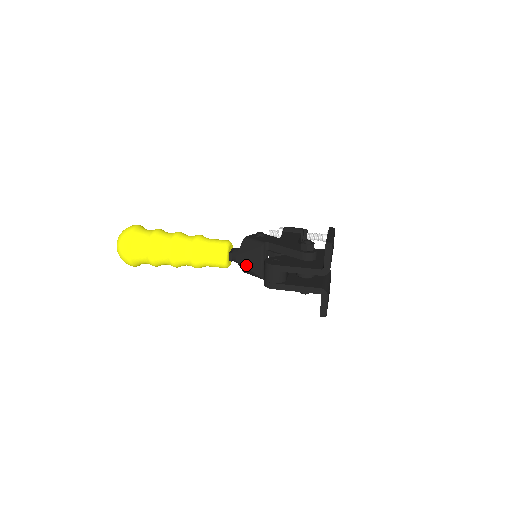
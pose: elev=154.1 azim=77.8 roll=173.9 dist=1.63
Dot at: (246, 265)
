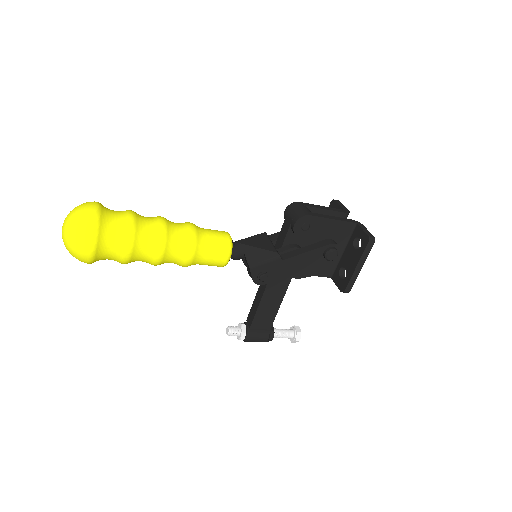
Dot at: (255, 245)
